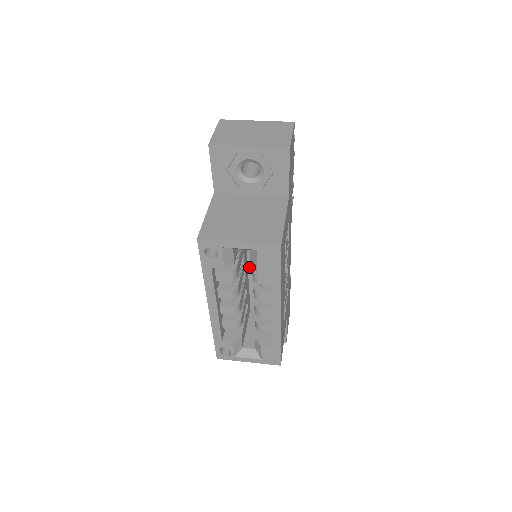
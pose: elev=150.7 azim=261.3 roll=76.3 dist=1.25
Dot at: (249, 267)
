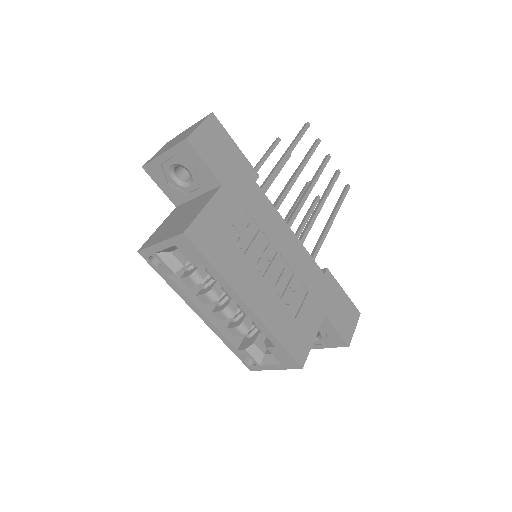
Dot at: occluded
